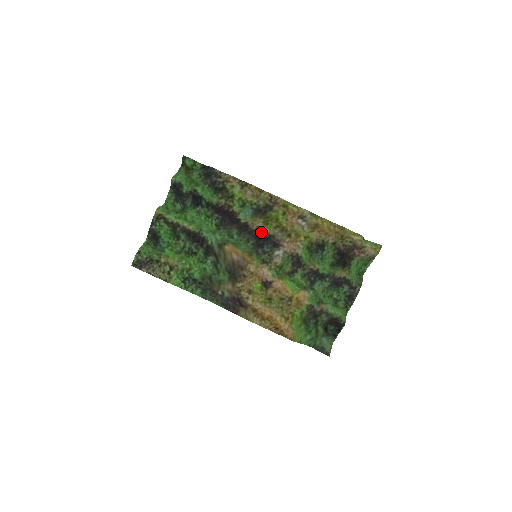
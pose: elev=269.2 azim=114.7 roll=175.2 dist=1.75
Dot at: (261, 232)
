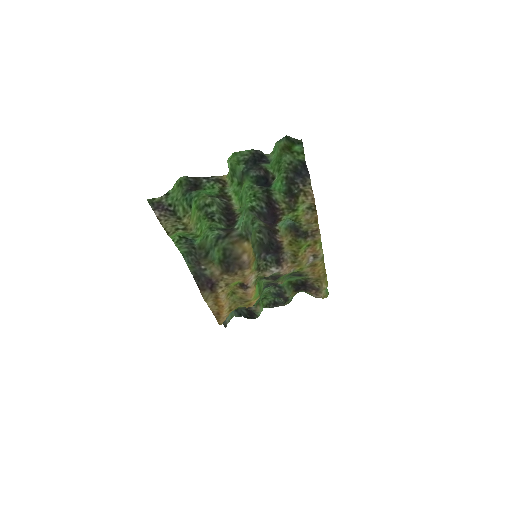
Dot at: (280, 246)
